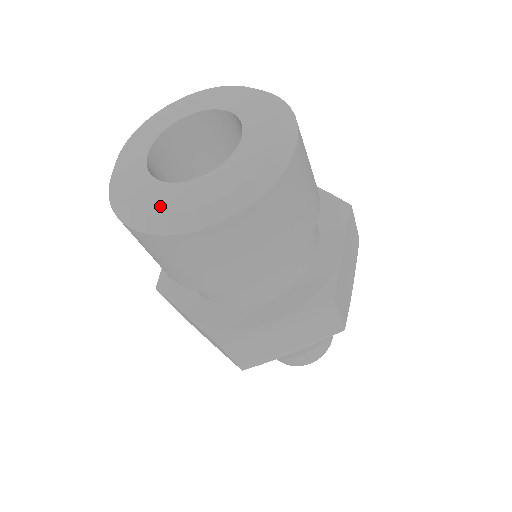
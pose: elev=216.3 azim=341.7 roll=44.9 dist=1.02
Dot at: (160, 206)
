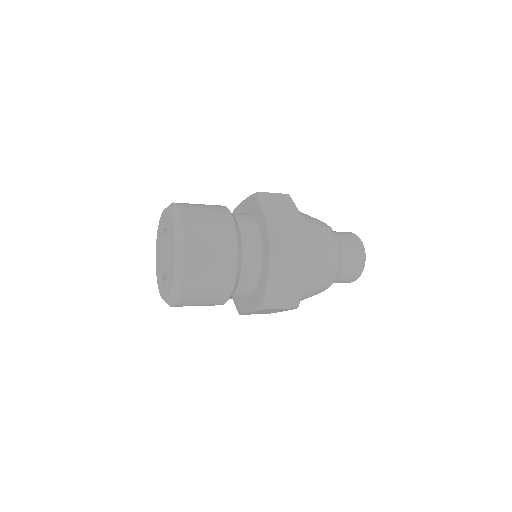
Dot at: (161, 291)
